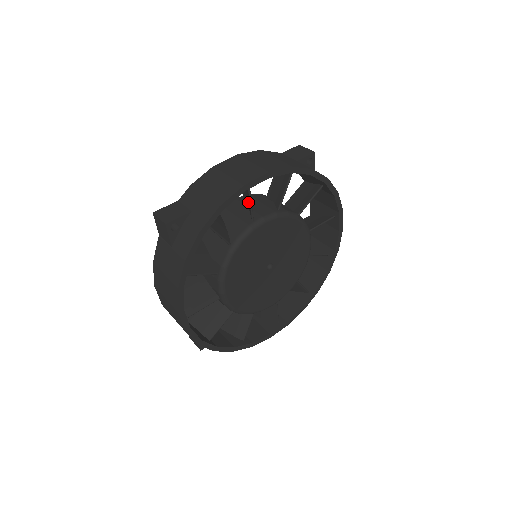
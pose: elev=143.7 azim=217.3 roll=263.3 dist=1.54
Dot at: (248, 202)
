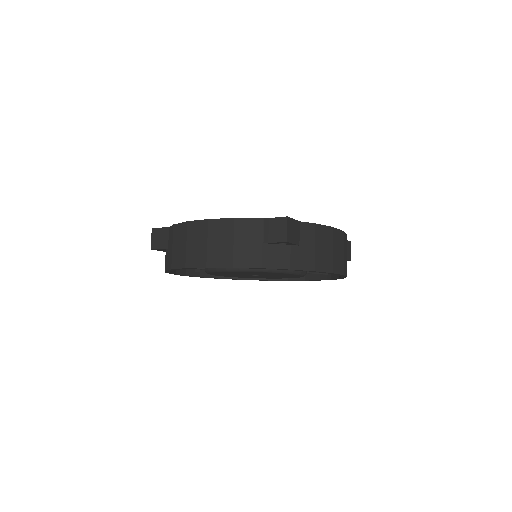
Dot at: occluded
